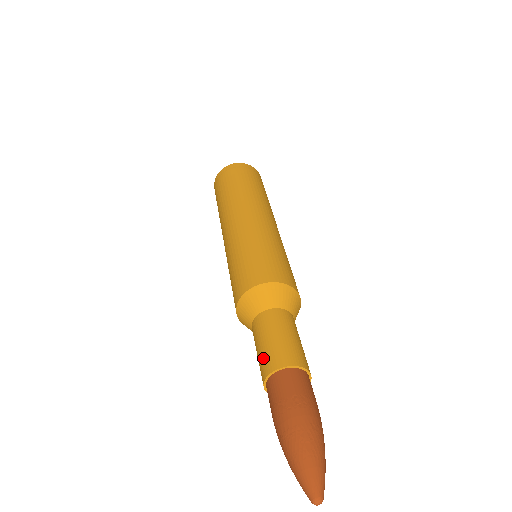
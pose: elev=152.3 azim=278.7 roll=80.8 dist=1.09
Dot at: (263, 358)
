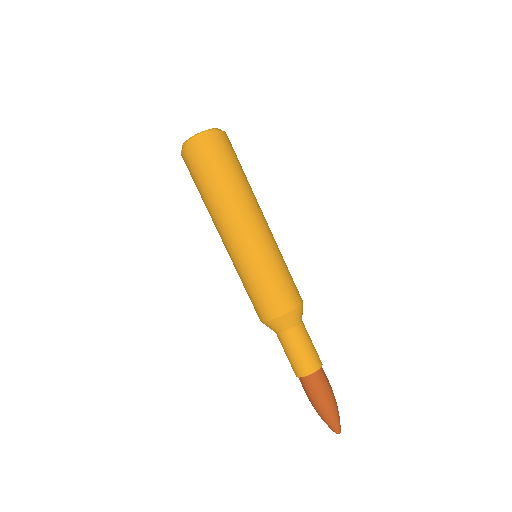
Dot at: (295, 365)
